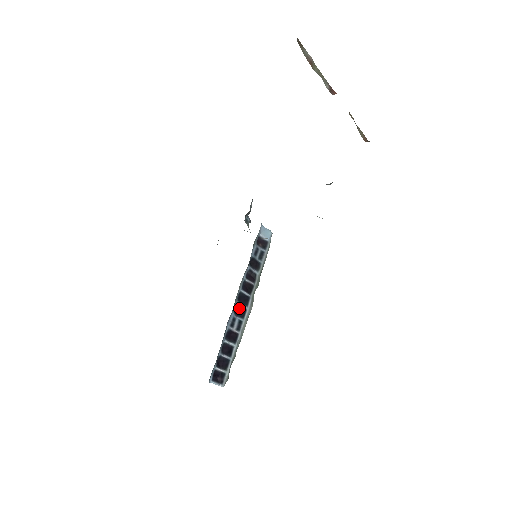
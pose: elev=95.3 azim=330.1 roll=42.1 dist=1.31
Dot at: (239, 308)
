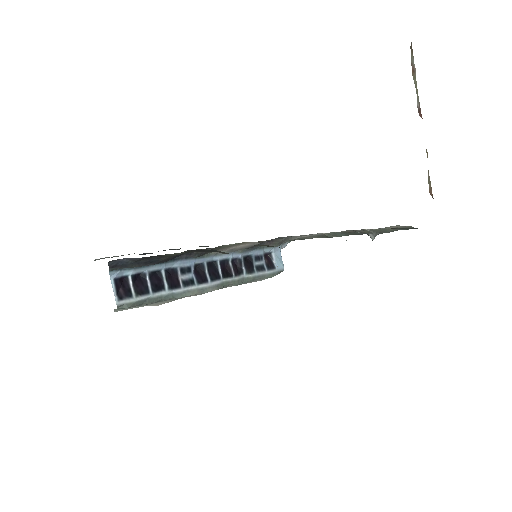
Dot at: (202, 271)
